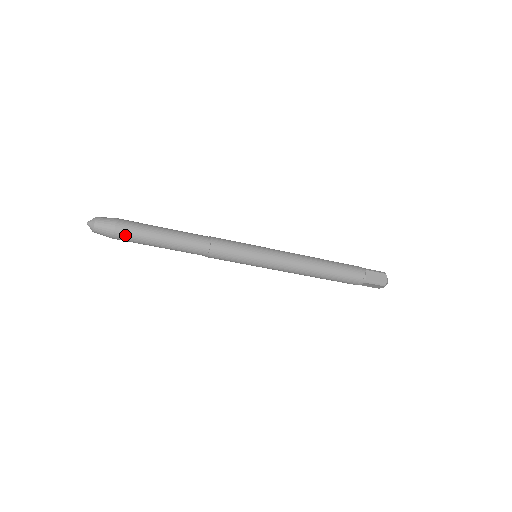
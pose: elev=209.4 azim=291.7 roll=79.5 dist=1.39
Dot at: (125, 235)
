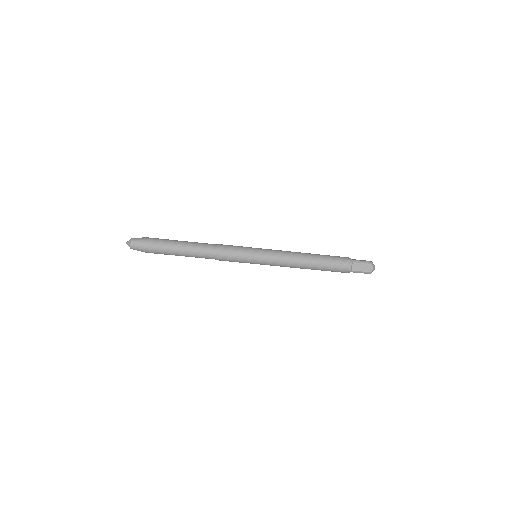
Dot at: (154, 241)
